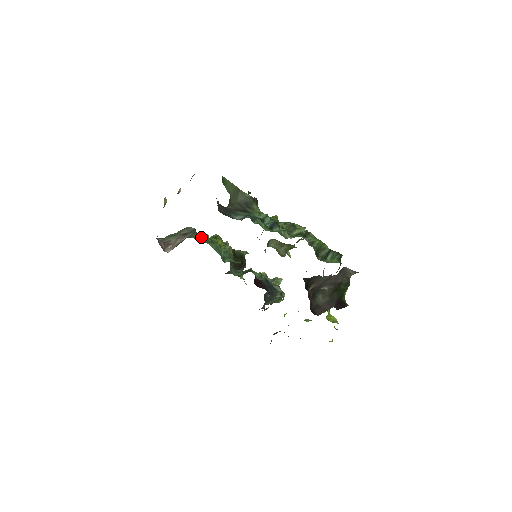
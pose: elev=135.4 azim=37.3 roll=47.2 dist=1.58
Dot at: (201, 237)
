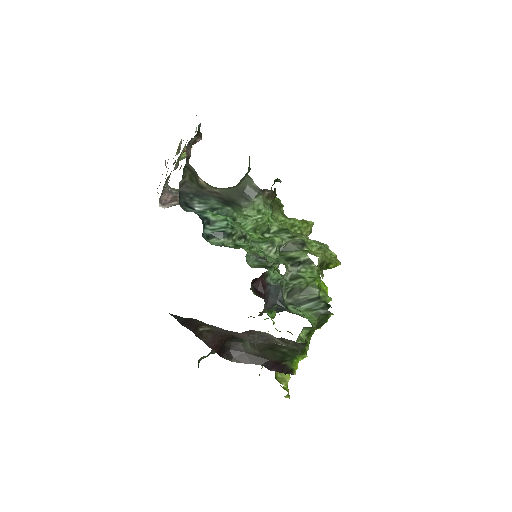
Dot at: occluded
